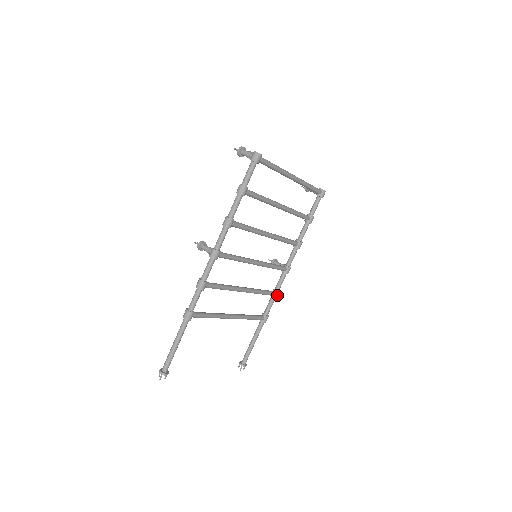
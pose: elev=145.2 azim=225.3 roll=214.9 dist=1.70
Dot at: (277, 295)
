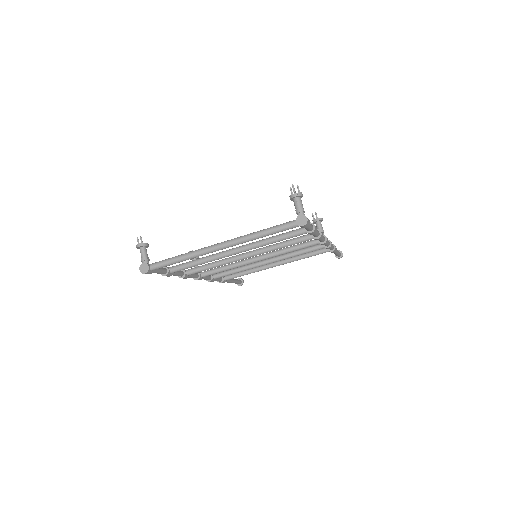
Dot at: (328, 248)
